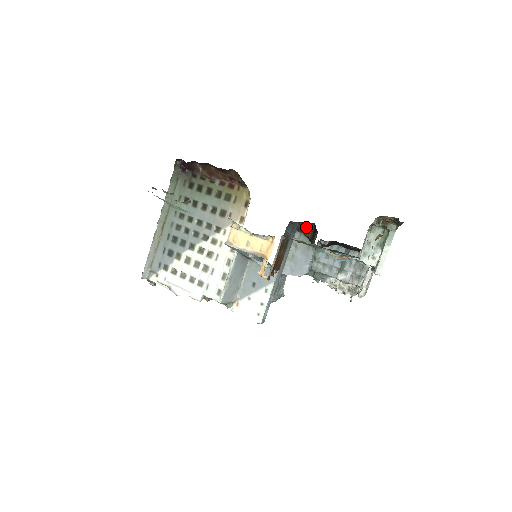
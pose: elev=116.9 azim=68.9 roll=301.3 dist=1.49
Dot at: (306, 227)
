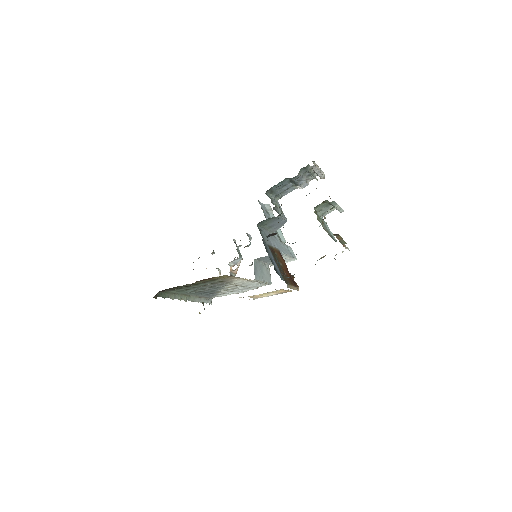
Dot at: (270, 235)
